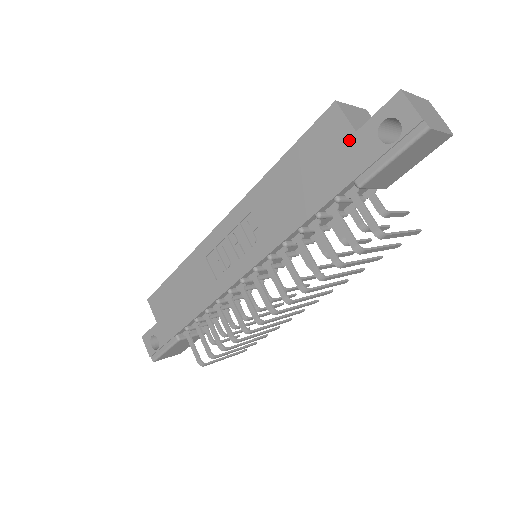
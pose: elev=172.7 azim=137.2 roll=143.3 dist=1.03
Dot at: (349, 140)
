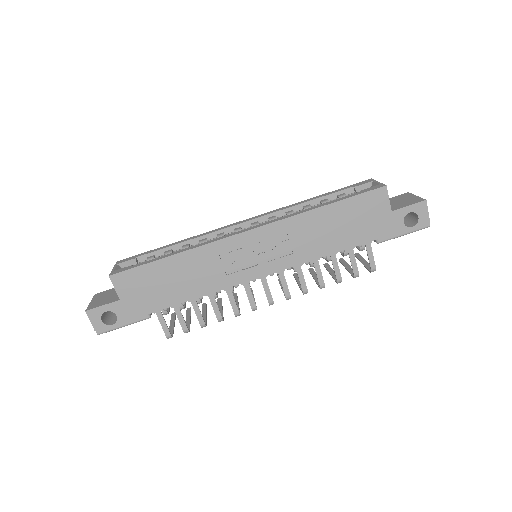
Dot at: (386, 214)
